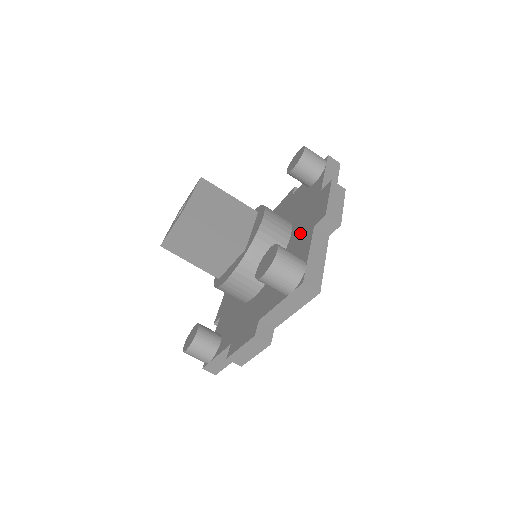
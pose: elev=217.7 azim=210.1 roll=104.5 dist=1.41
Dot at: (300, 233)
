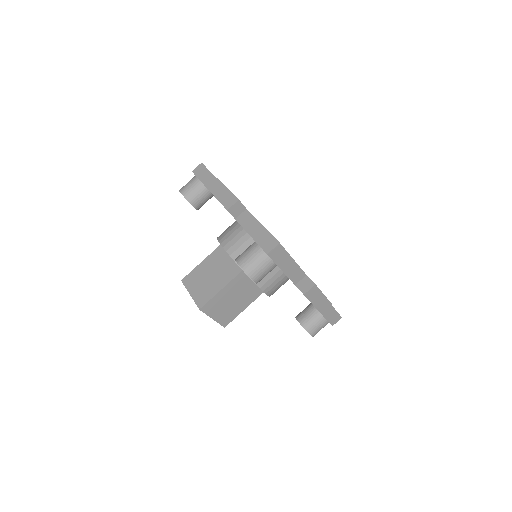
Dot at: occluded
